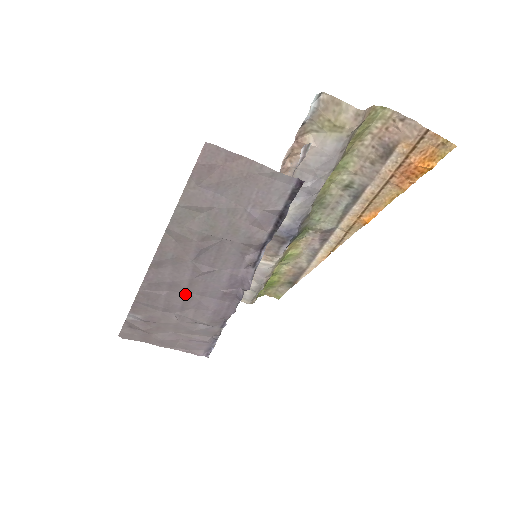
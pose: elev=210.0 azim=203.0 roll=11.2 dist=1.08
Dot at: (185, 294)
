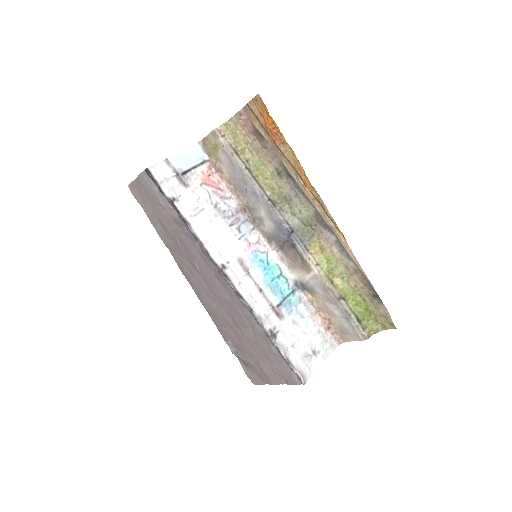
Dot at: (215, 296)
